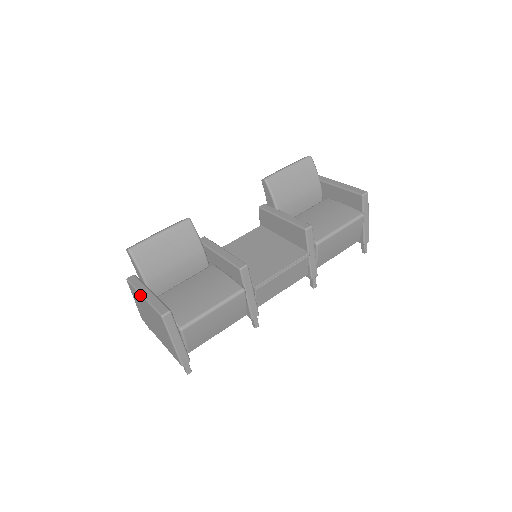
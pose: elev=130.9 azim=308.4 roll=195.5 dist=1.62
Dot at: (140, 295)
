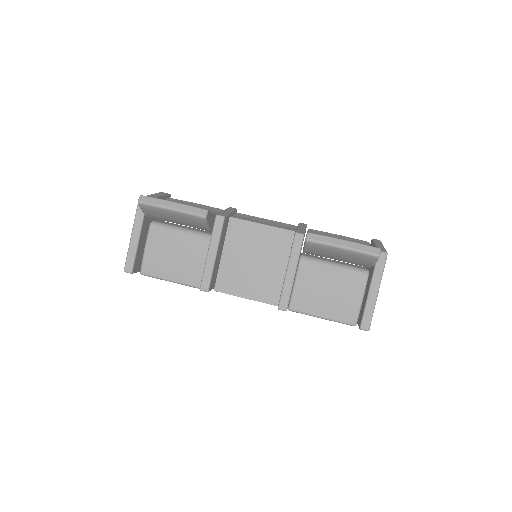
Dot at: (132, 229)
